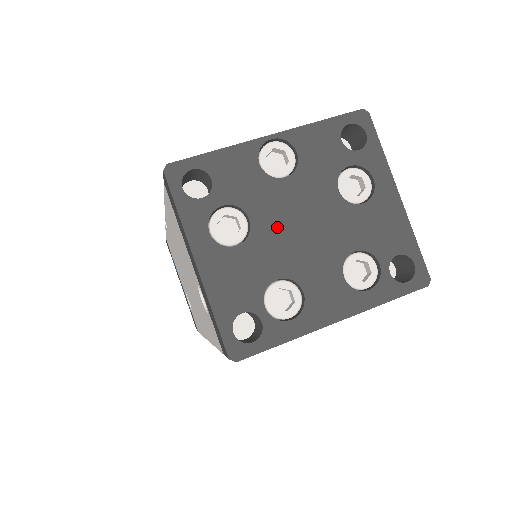
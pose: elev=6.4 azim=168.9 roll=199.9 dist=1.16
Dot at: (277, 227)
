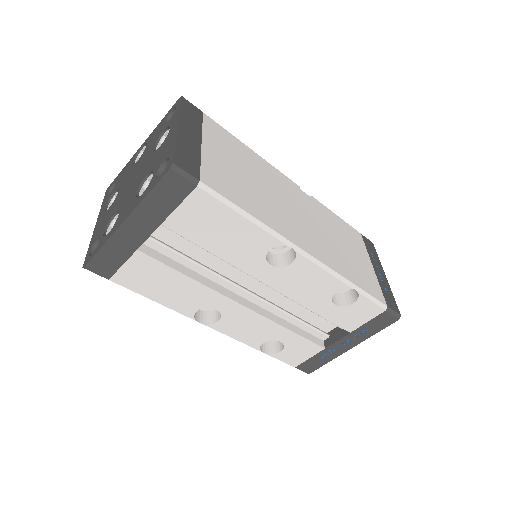
Dot at: (125, 187)
